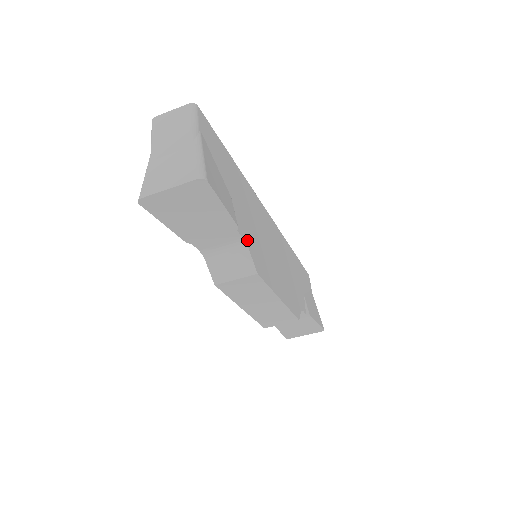
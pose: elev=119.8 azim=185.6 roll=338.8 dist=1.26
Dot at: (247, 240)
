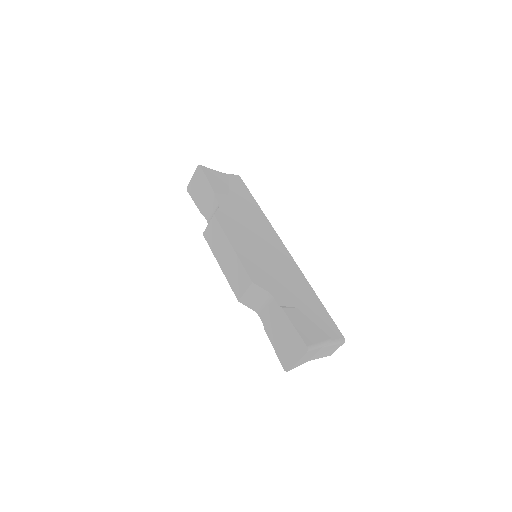
Dot at: (223, 207)
